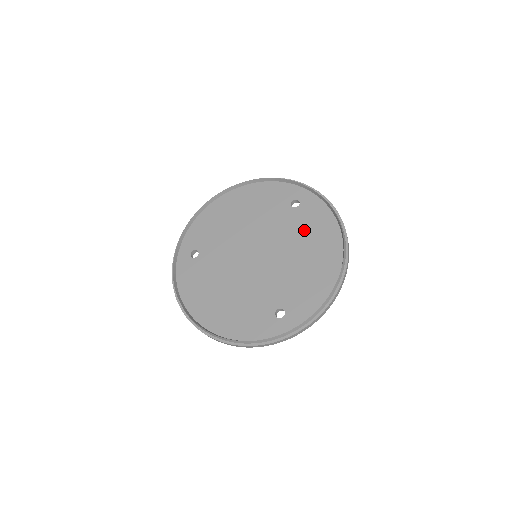
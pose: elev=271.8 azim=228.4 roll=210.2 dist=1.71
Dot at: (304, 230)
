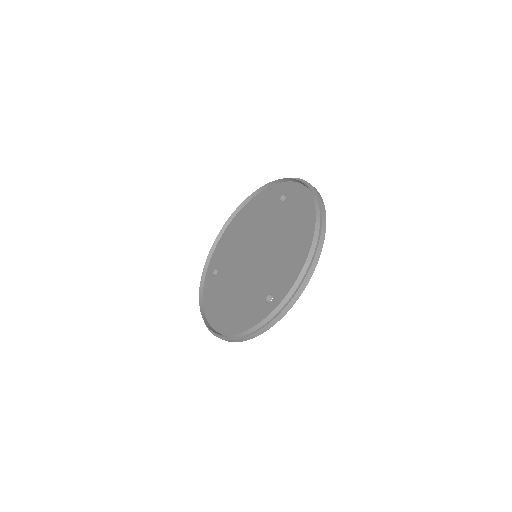
Dot at: (289, 217)
